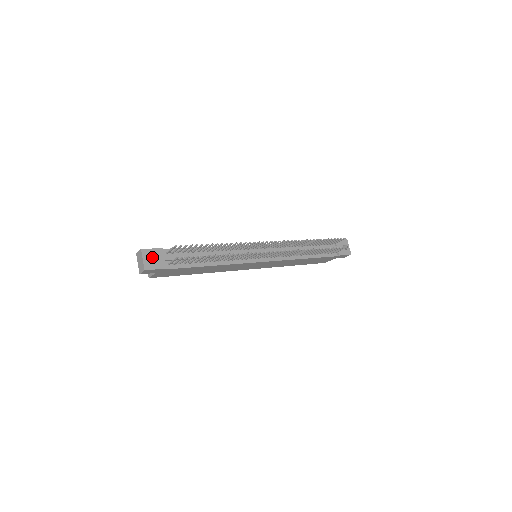
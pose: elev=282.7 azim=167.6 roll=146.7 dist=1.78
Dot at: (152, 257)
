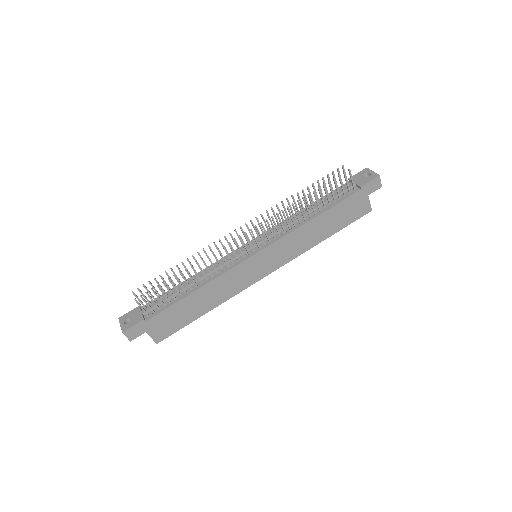
Dot at: (130, 319)
